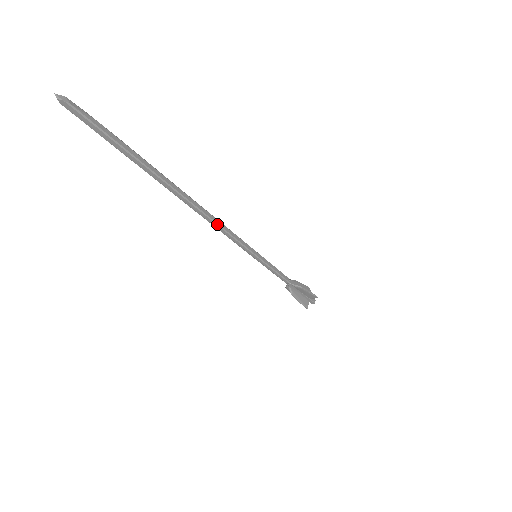
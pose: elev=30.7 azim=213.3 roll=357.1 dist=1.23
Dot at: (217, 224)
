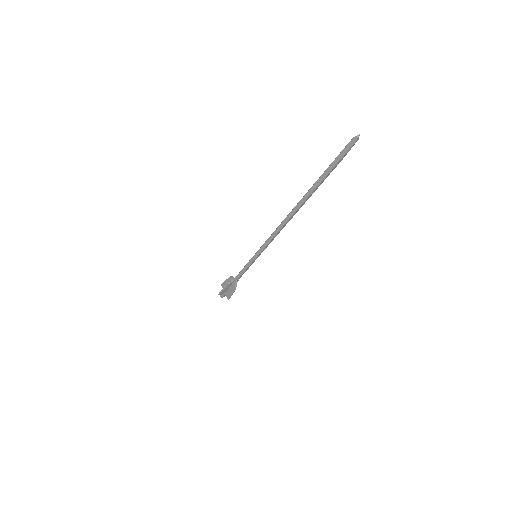
Dot at: (279, 231)
